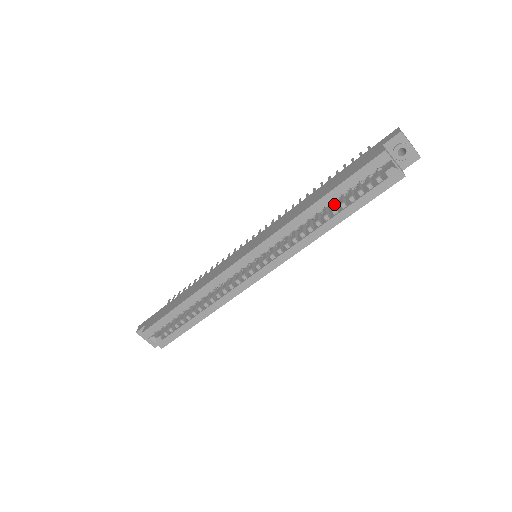
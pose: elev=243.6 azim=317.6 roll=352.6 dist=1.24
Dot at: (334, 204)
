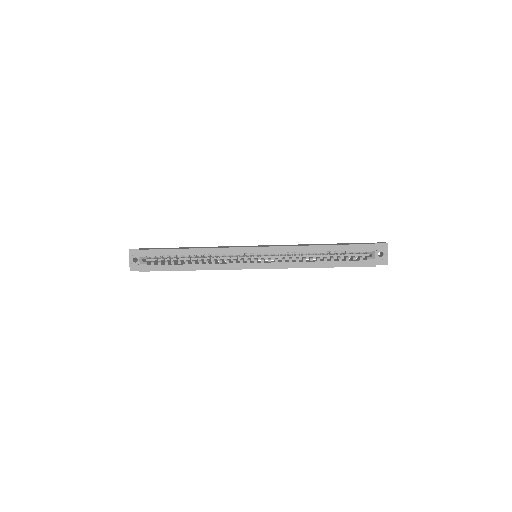
Dot at: (326, 257)
